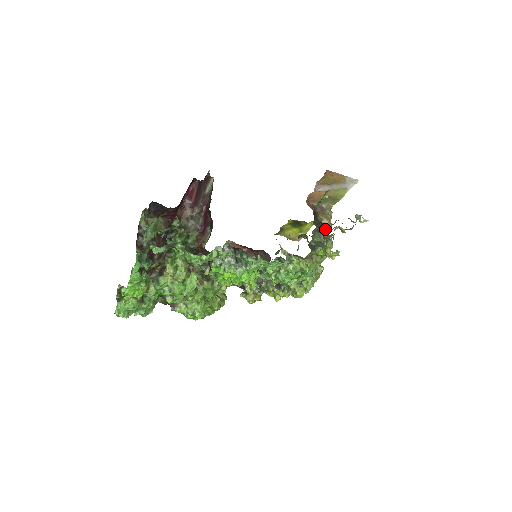
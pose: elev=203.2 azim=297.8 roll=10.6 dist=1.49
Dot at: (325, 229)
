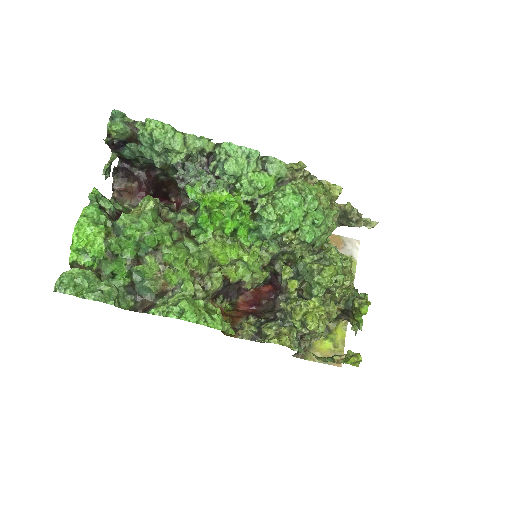
Dot at: occluded
